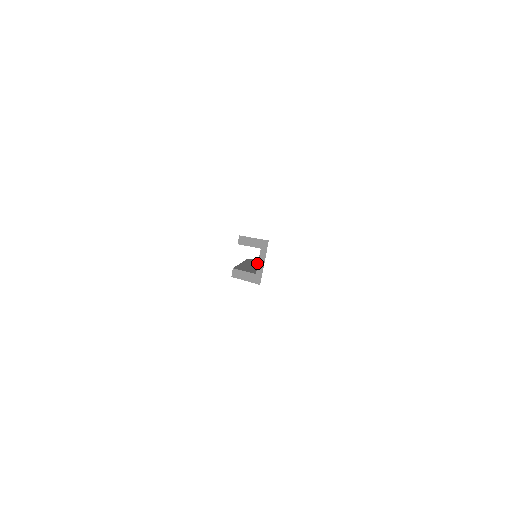
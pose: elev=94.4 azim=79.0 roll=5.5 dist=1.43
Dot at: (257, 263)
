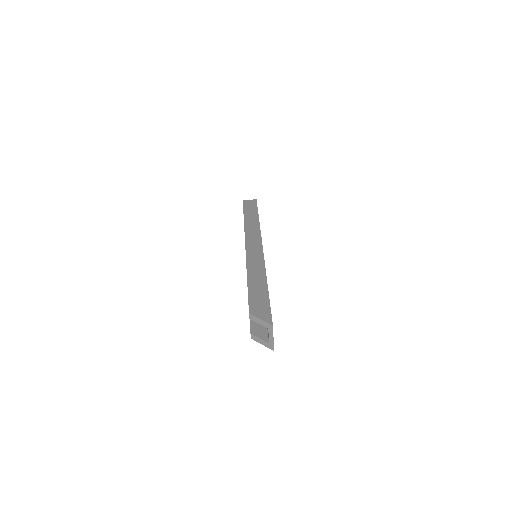
Dot at: occluded
